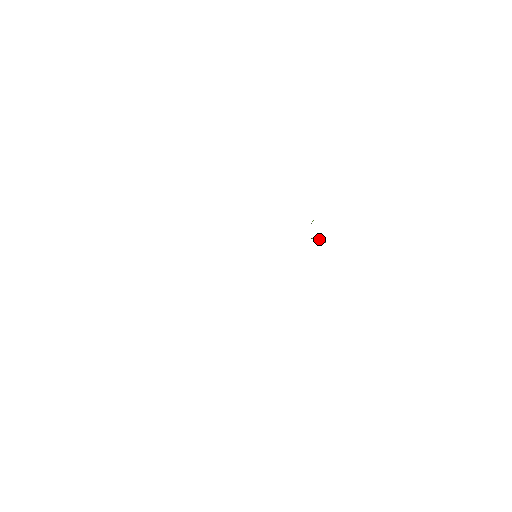
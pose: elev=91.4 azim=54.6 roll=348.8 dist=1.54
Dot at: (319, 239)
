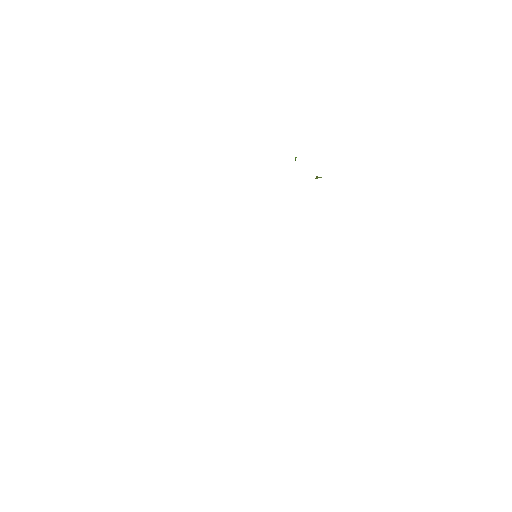
Dot at: (318, 177)
